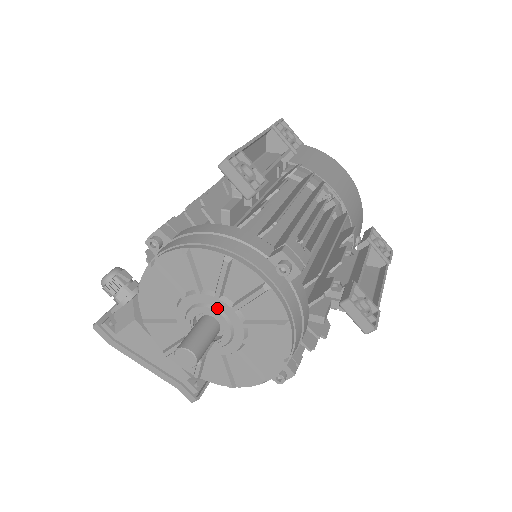
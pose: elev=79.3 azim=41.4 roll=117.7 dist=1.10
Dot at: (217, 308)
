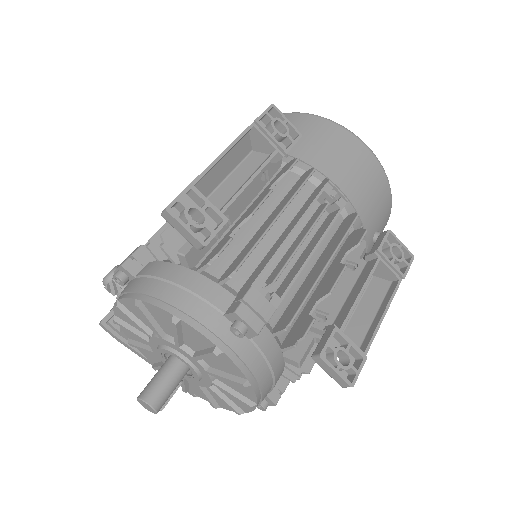
Dot at: (180, 354)
